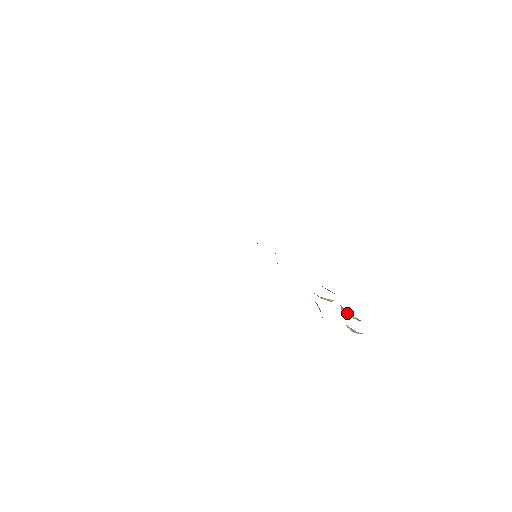
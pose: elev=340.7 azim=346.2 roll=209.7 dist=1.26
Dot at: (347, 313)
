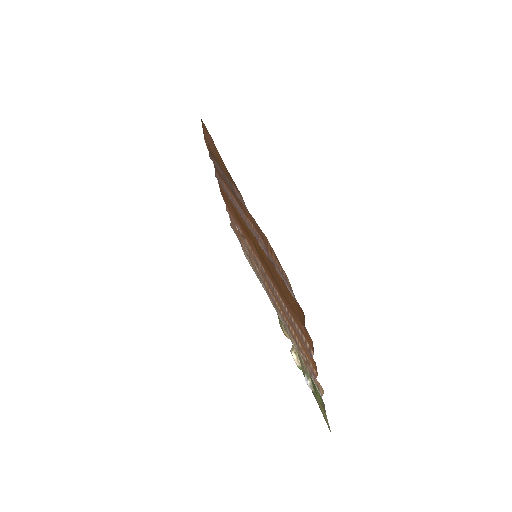
Dot at: (297, 358)
